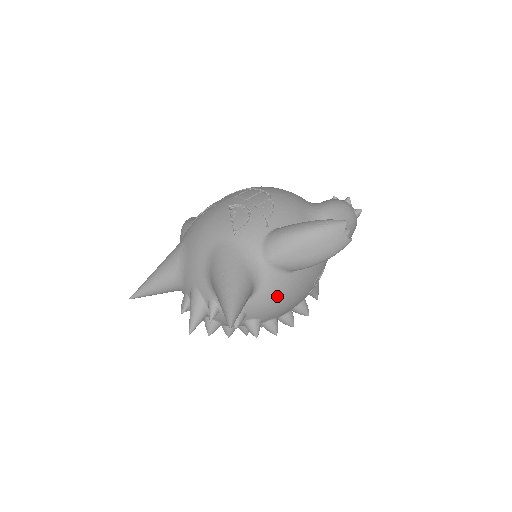
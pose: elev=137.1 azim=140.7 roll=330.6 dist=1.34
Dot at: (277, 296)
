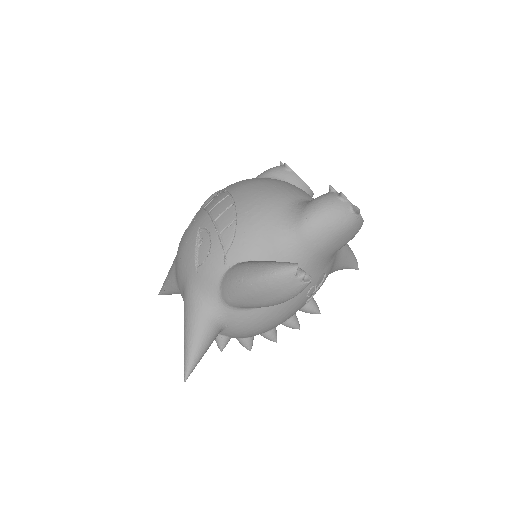
Dot at: (251, 327)
